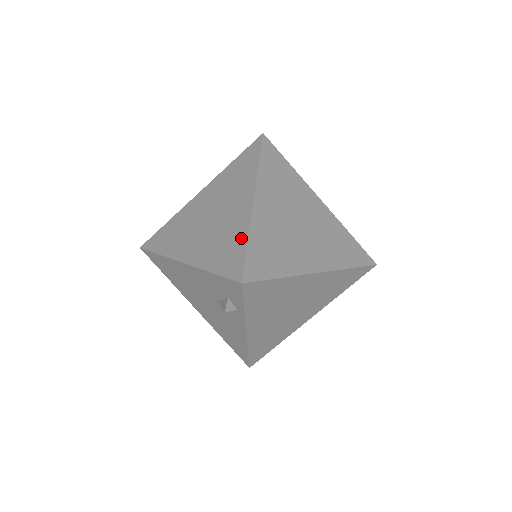
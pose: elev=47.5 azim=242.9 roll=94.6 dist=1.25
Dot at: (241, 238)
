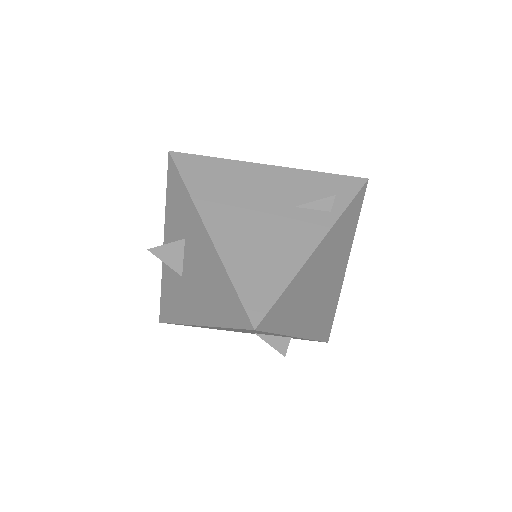
Dot at: occluded
